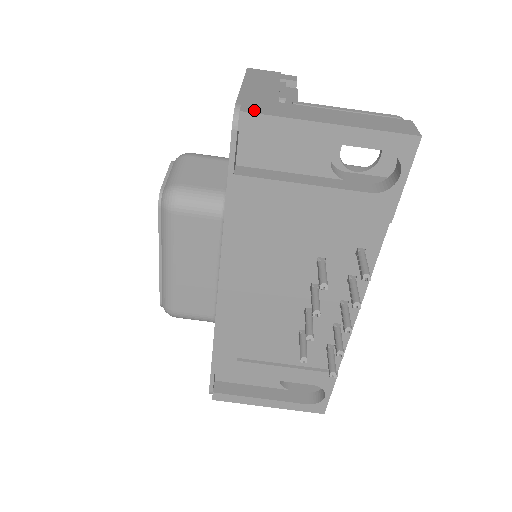
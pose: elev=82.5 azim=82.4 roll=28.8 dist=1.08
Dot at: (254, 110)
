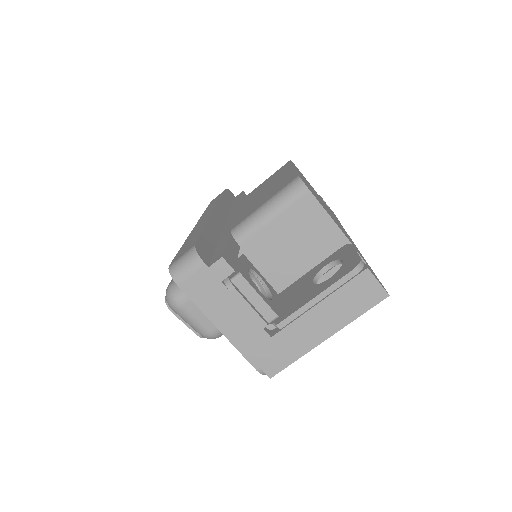
Dot at: (275, 369)
